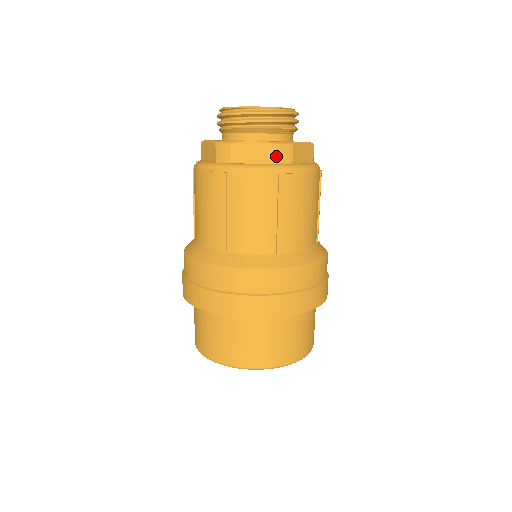
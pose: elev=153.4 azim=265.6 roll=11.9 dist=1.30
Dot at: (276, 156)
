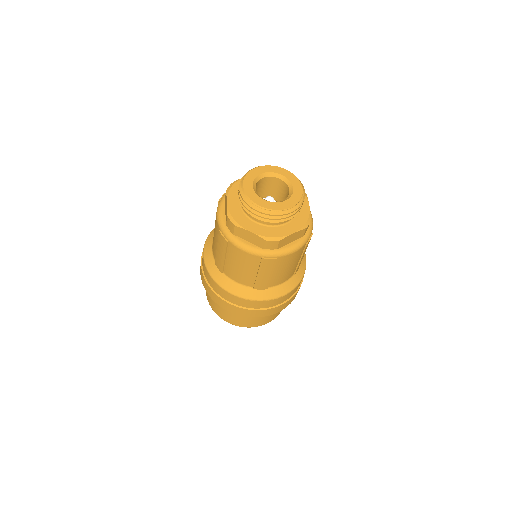
Dot at: (264, 245)
